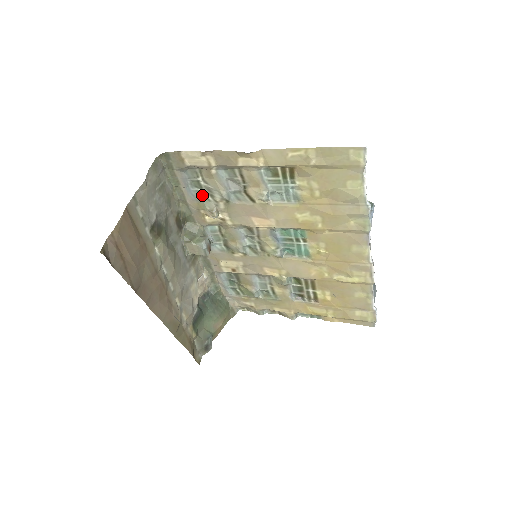
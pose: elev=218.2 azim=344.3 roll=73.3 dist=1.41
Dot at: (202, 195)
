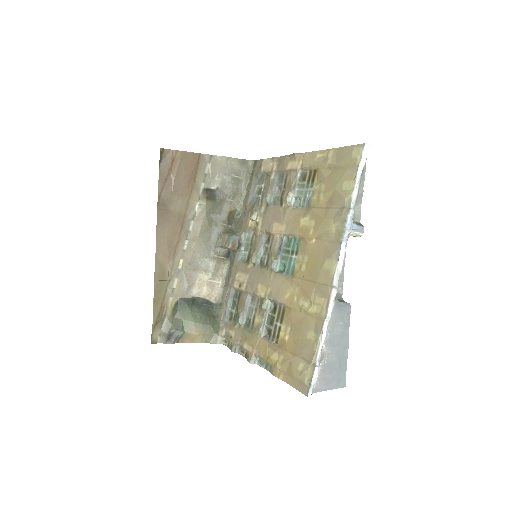
Dot at: (257, 201)
